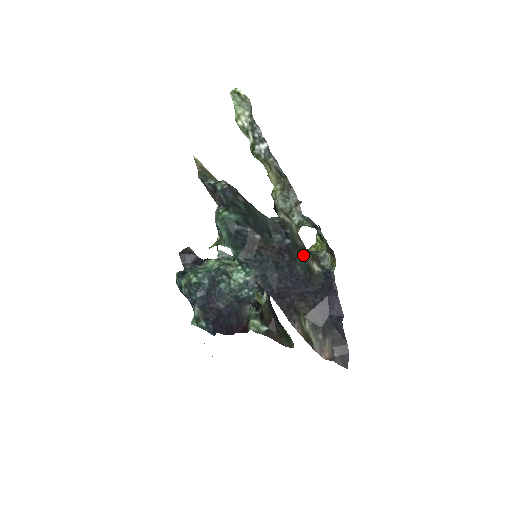
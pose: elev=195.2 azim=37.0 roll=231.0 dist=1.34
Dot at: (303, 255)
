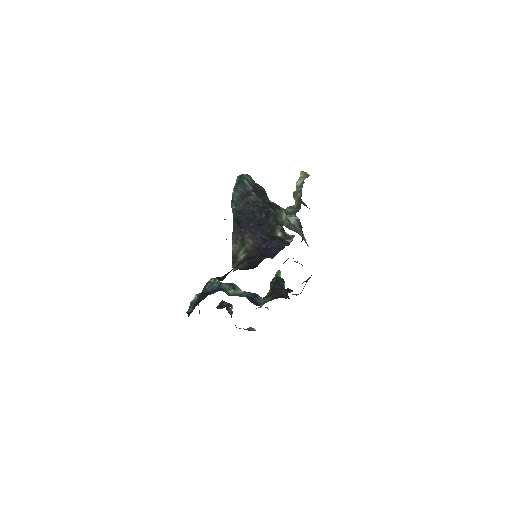
Dot at: (276, 224)
